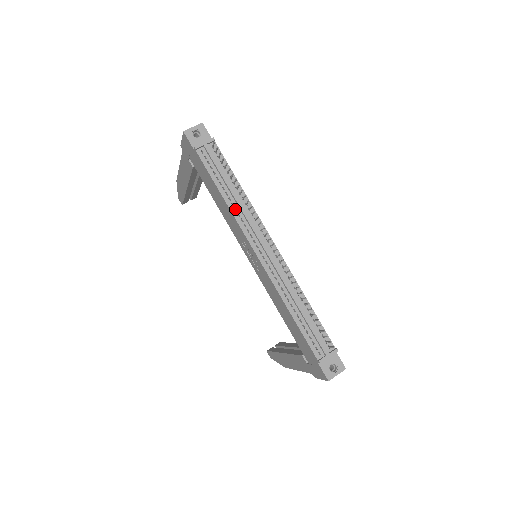
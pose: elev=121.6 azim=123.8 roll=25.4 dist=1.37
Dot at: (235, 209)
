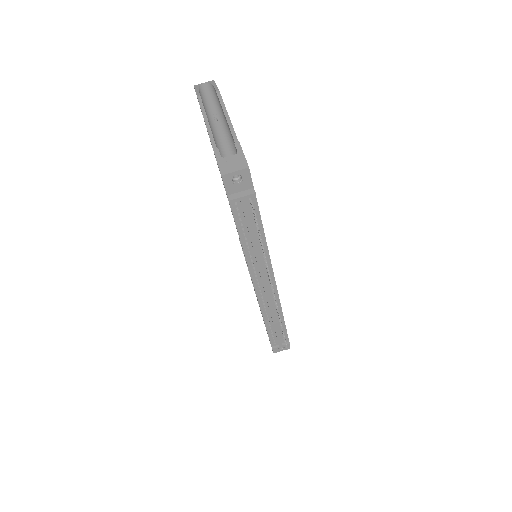
Dot at: (250, 253)
